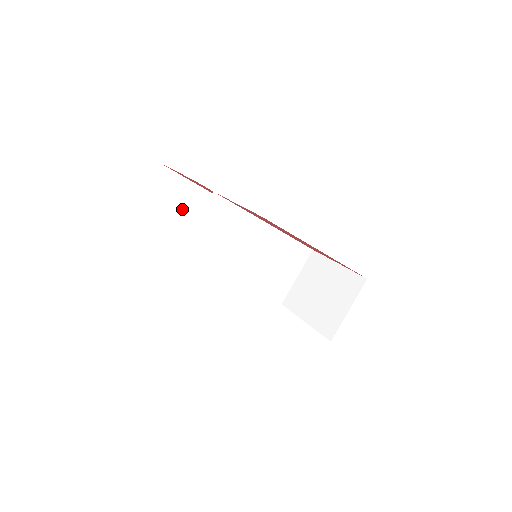
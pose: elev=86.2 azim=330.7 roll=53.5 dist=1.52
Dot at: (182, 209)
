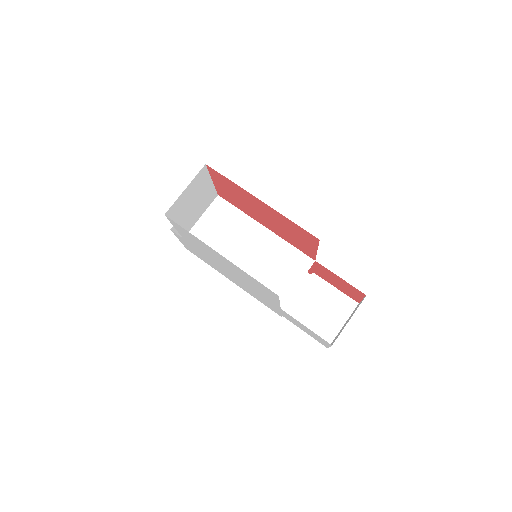
Dot at: occluded
